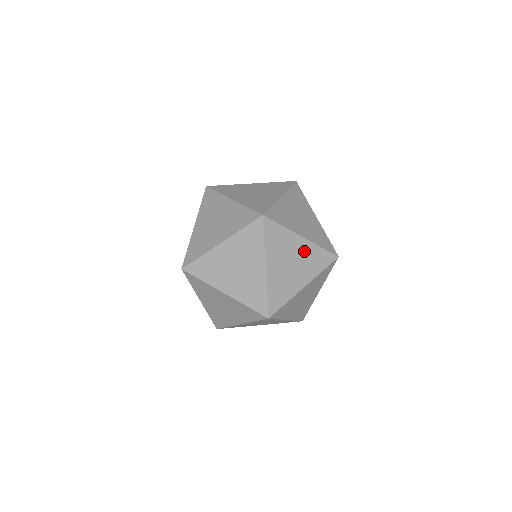
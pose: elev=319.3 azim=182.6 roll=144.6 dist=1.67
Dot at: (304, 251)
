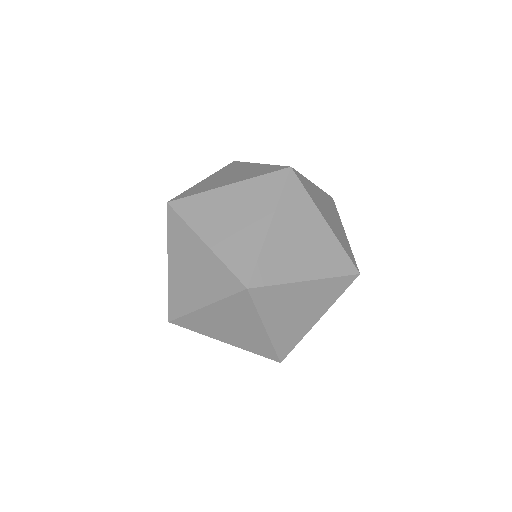
Dot at: (205, 261)
